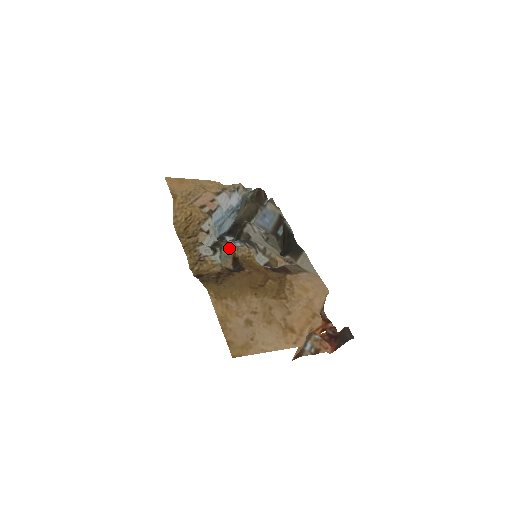
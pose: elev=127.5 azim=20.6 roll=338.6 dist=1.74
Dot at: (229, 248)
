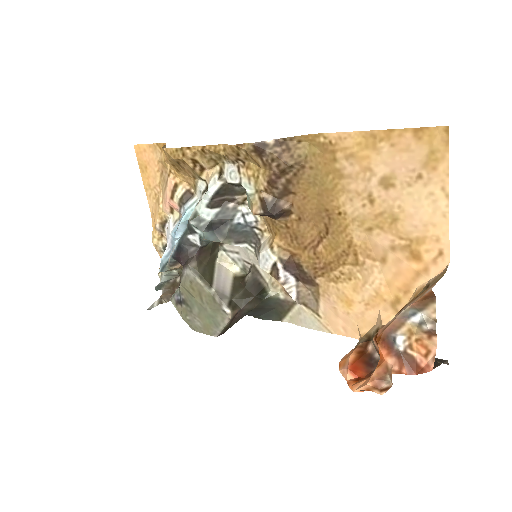
Dot at: occluded
